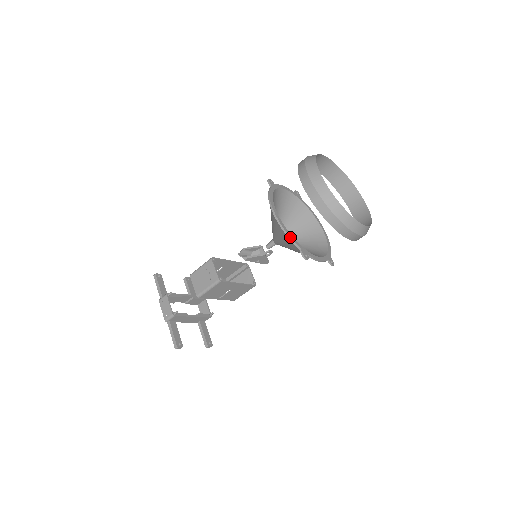
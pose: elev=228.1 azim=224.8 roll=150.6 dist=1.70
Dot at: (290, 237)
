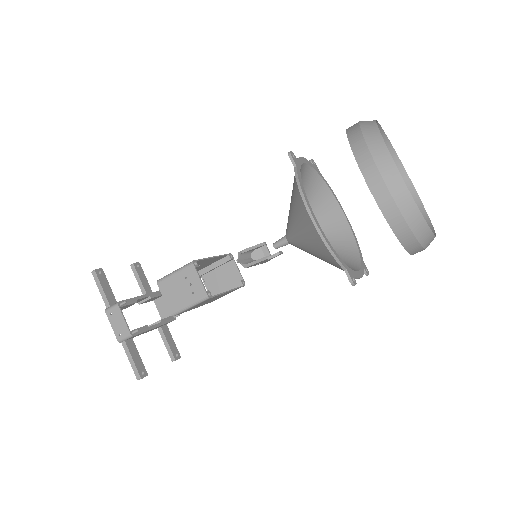
Dot at: (335, 255)
